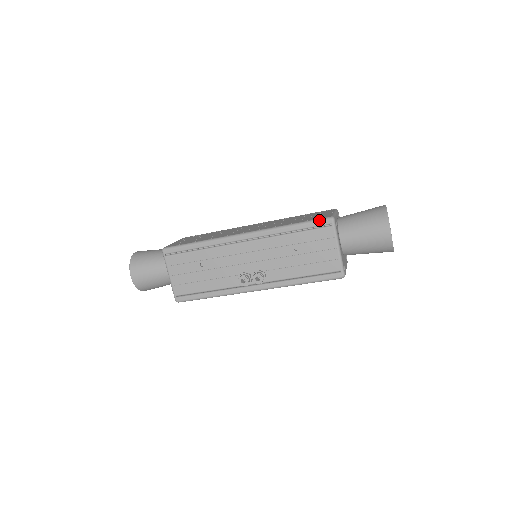
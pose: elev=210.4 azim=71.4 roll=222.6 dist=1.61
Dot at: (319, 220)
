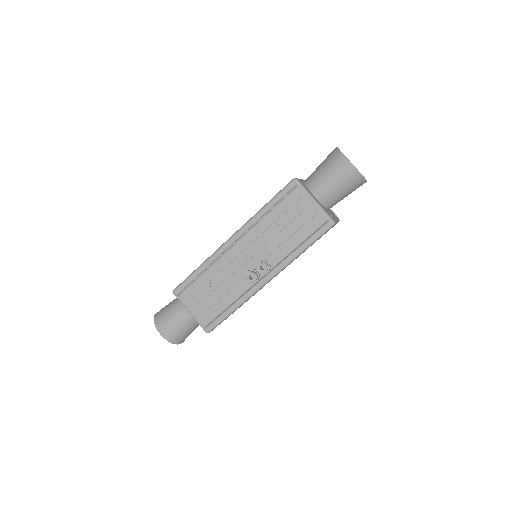
Dot at: (285, 187)
